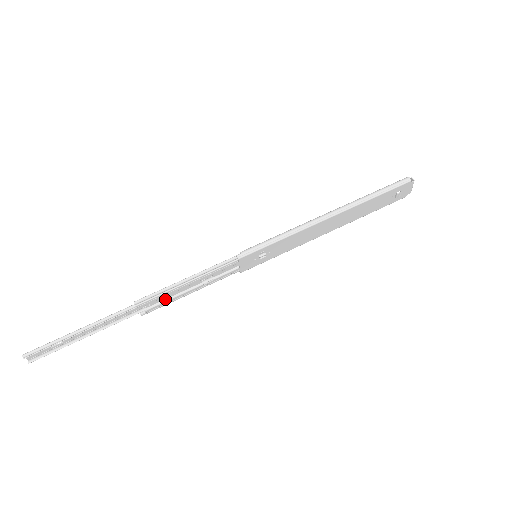
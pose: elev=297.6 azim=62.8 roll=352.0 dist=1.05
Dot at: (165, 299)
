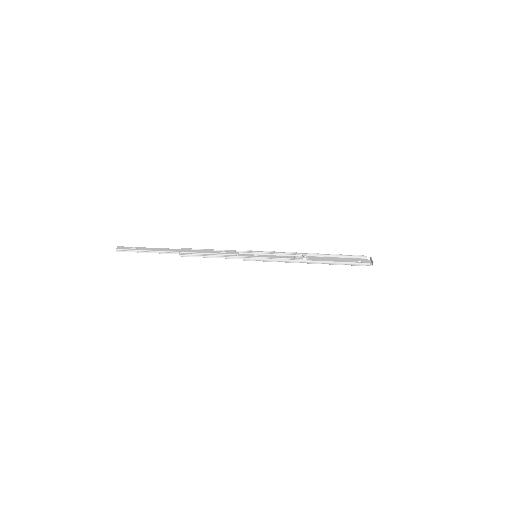
Dot at: occluded
